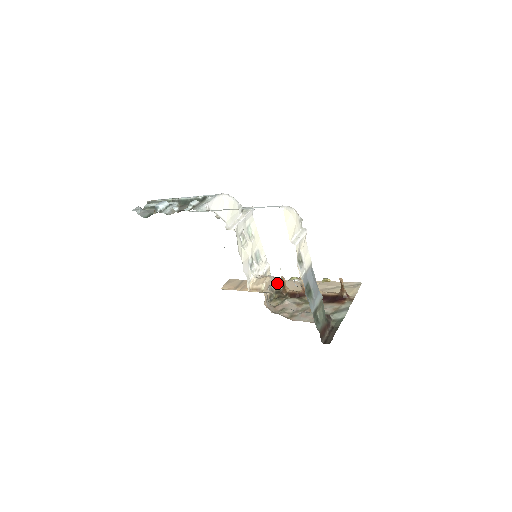
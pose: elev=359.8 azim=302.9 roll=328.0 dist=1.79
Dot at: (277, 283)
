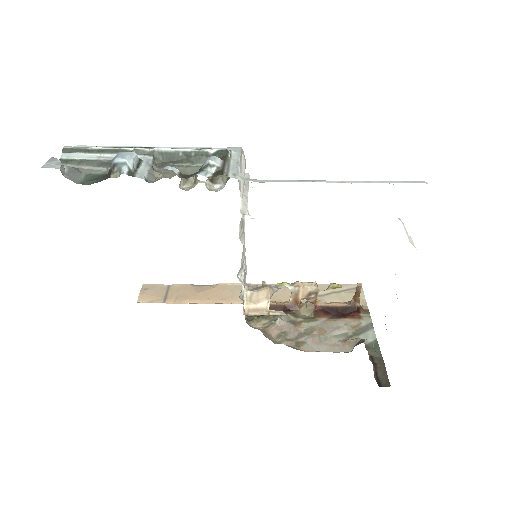
Dot at: (235, 289)
